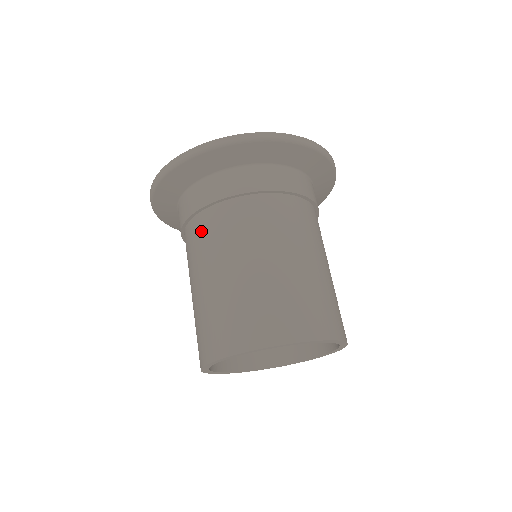
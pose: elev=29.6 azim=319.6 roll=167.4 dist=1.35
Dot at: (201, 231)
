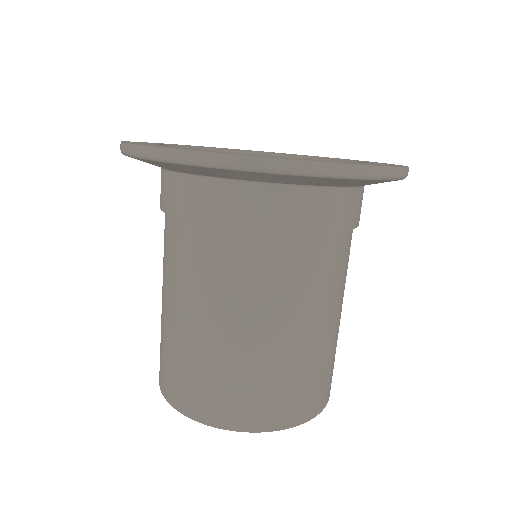
Dot at: (271, 263)
